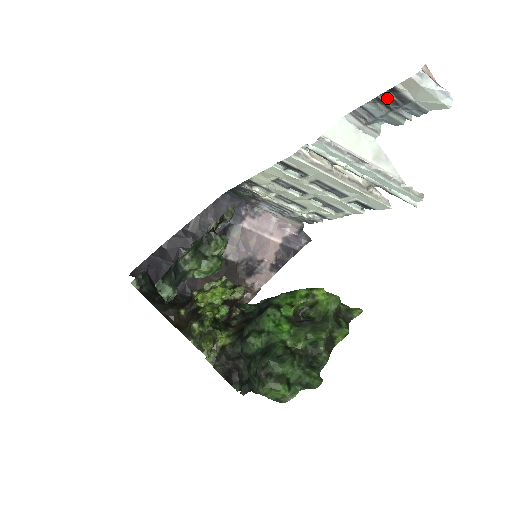
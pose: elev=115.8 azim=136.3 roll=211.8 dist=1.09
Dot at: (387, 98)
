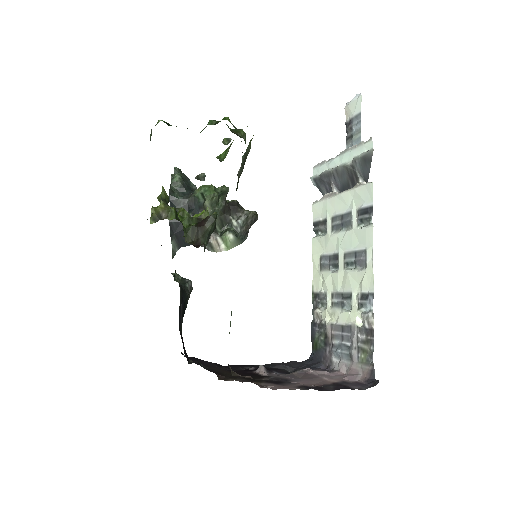
Dot at: (347, 132)
